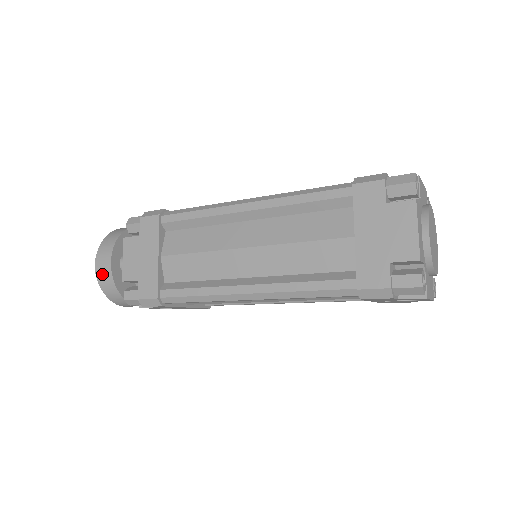
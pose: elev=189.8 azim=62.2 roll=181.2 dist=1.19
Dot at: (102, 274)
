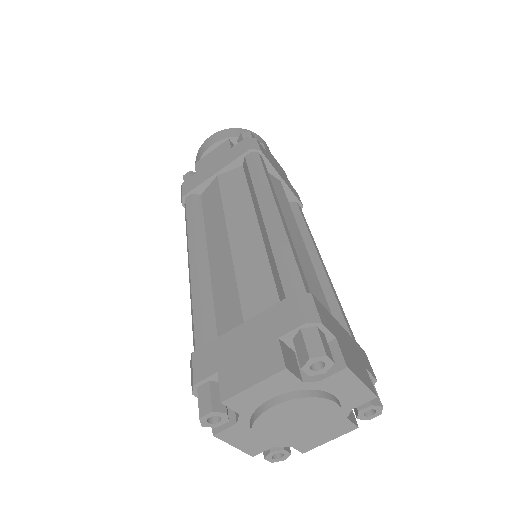
Dot at: (203, 147)
